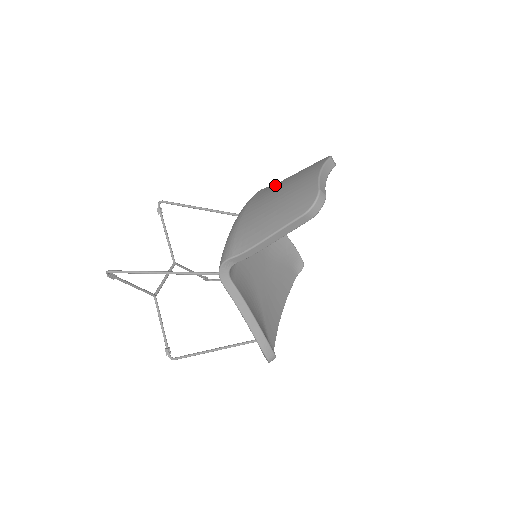
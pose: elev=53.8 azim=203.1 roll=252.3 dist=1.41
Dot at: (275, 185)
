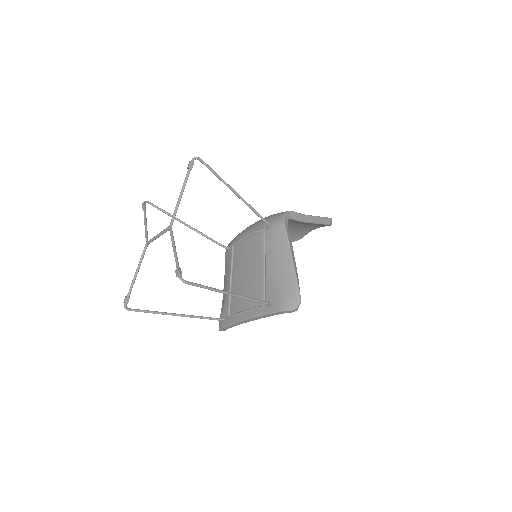
Dot at: occluded
